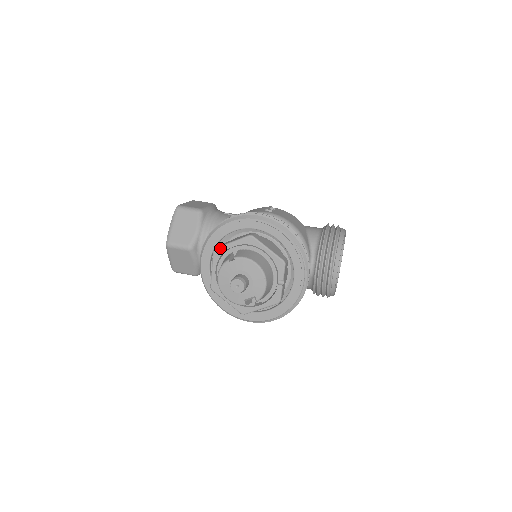
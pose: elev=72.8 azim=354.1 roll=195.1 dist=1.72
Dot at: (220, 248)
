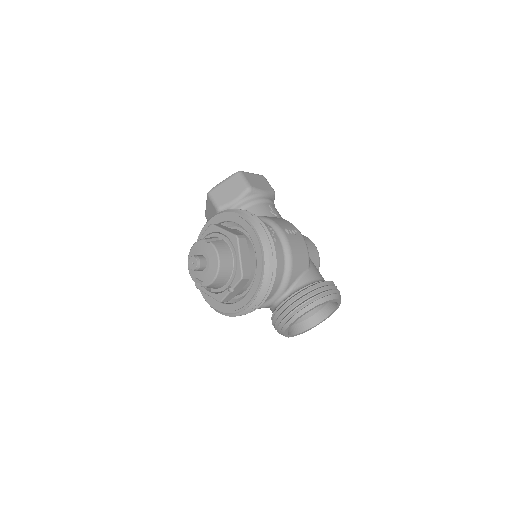
Dot at: (215, 227)
